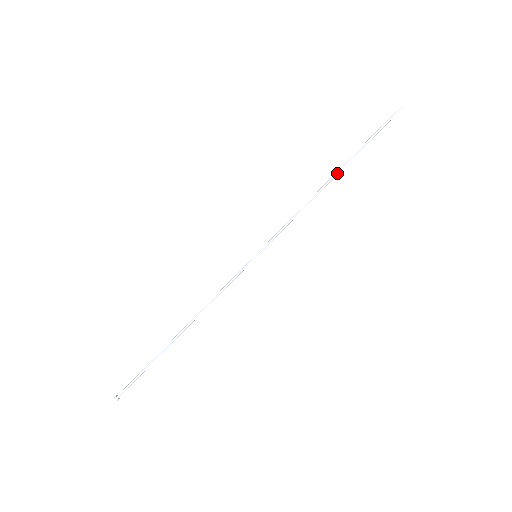
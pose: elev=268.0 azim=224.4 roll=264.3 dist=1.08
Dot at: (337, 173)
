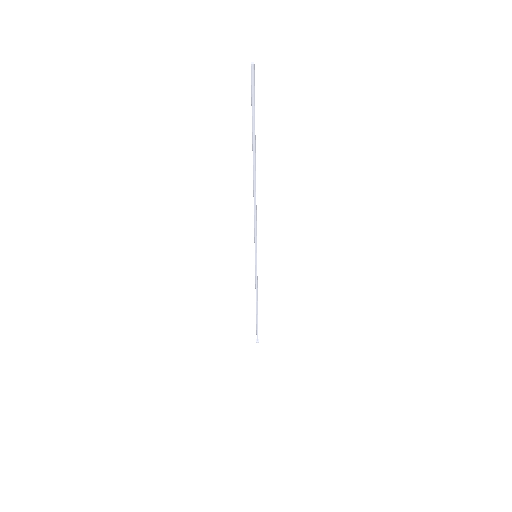
Dot at: (255, 173)
